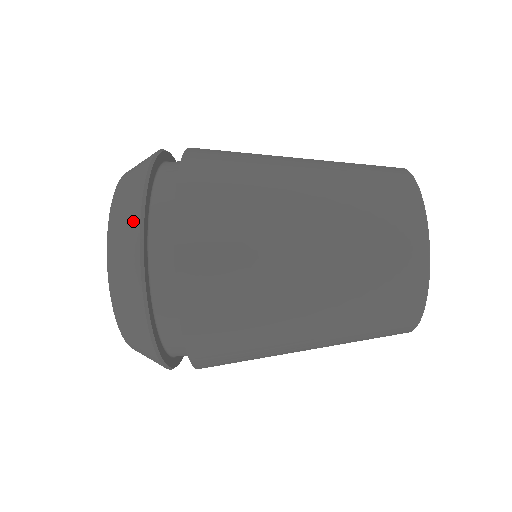
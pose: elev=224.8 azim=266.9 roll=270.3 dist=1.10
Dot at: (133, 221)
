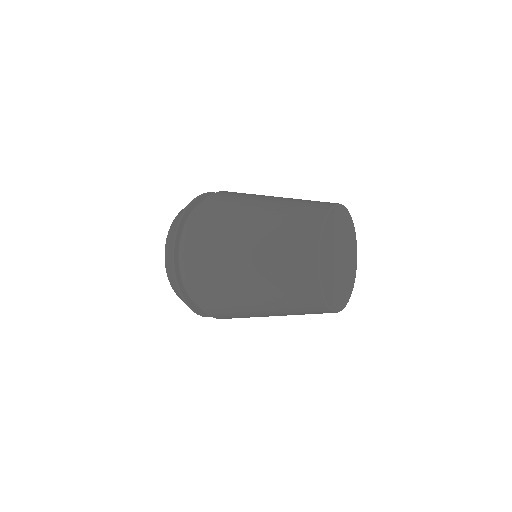
Dot at: occluded
